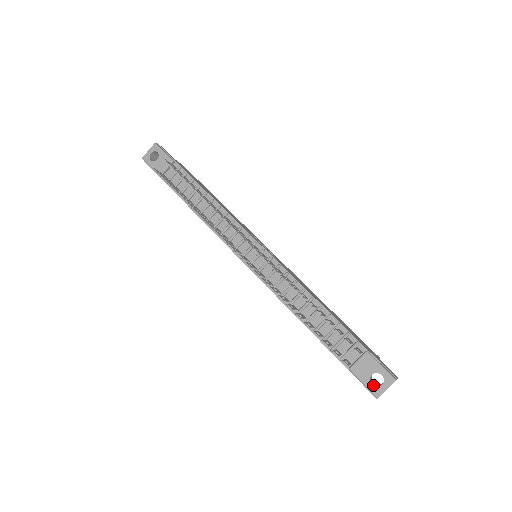
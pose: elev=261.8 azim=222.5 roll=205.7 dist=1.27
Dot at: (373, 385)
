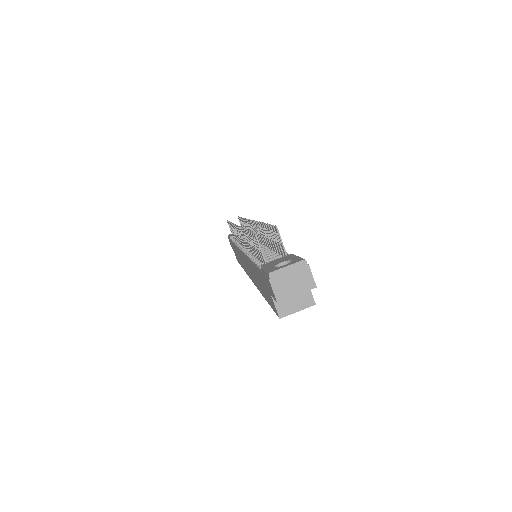
Dot at: (274, 267)
